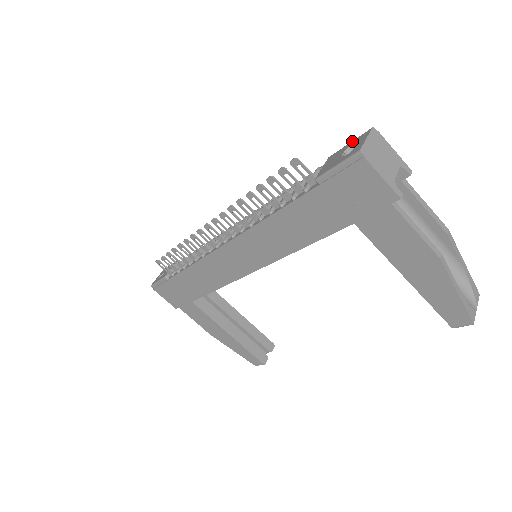
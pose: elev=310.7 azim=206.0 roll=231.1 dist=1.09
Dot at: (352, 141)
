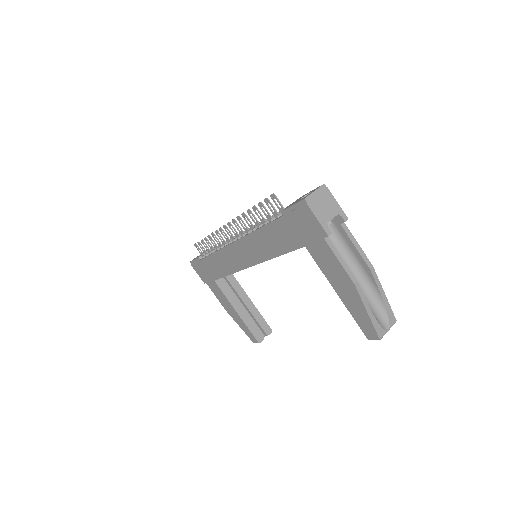
Dot at: (312, 190)
